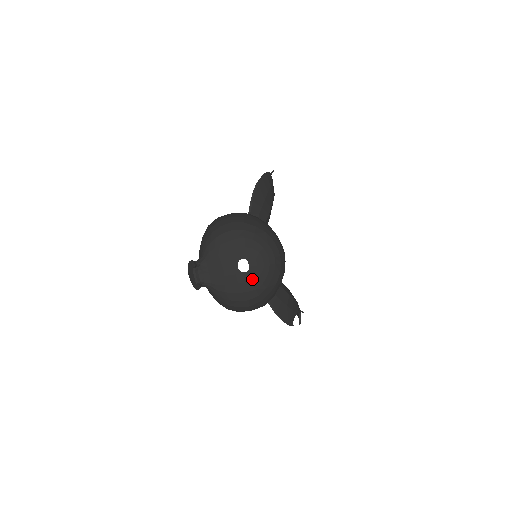
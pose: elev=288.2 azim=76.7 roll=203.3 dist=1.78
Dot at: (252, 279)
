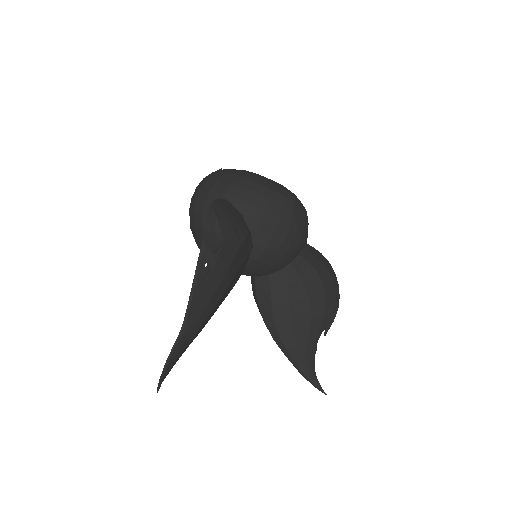
Dot at: occluded
